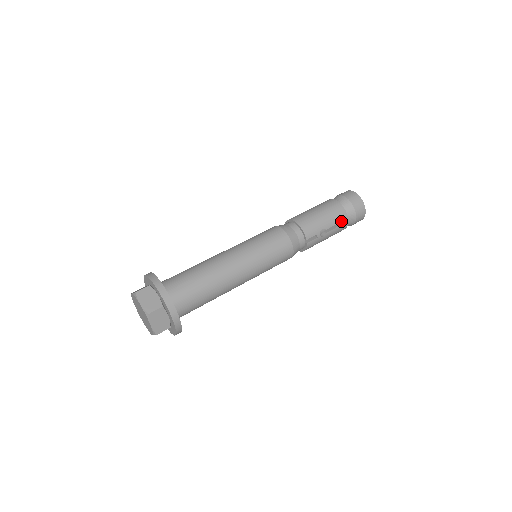
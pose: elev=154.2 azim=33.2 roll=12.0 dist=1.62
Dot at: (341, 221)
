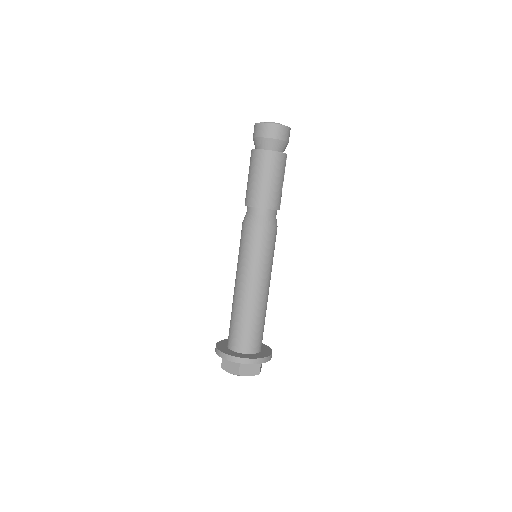
Dot at: (285, 163)
